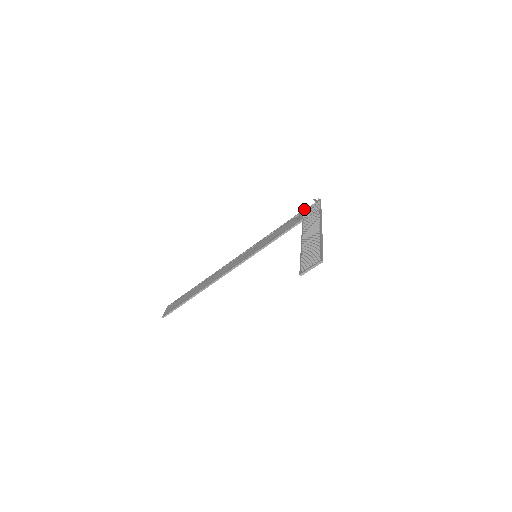
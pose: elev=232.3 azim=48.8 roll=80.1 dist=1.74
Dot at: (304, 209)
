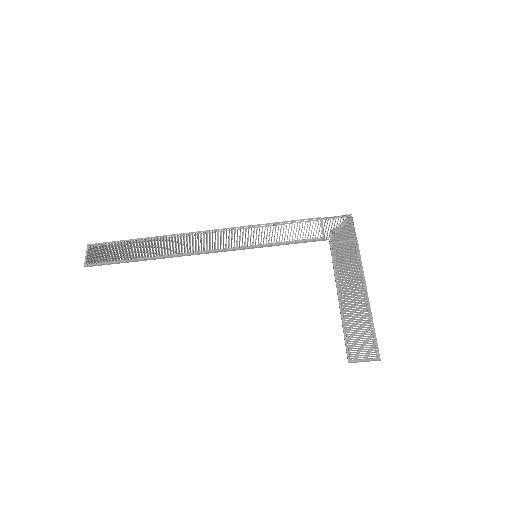
Dot at: occluded
